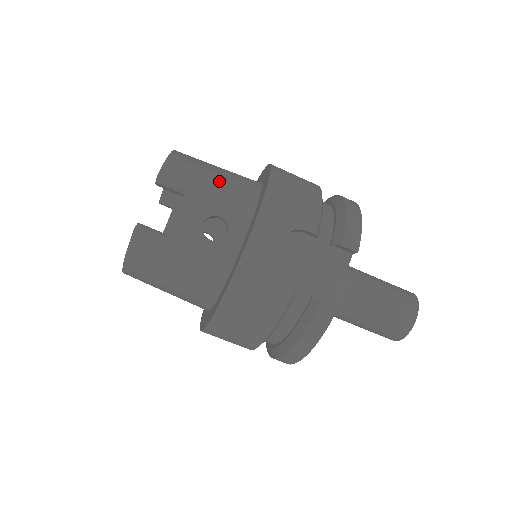
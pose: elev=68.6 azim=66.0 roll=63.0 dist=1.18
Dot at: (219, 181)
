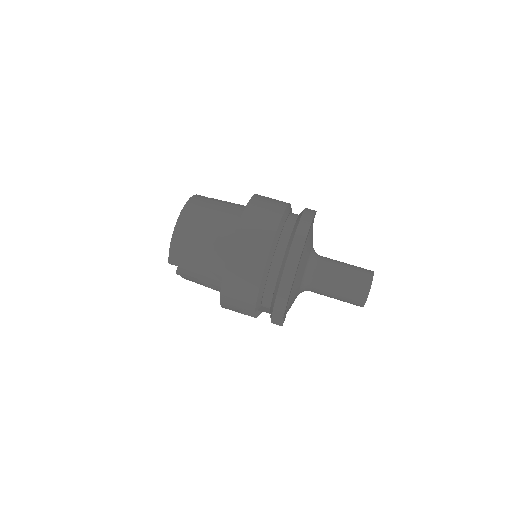
Dot at: occluded
